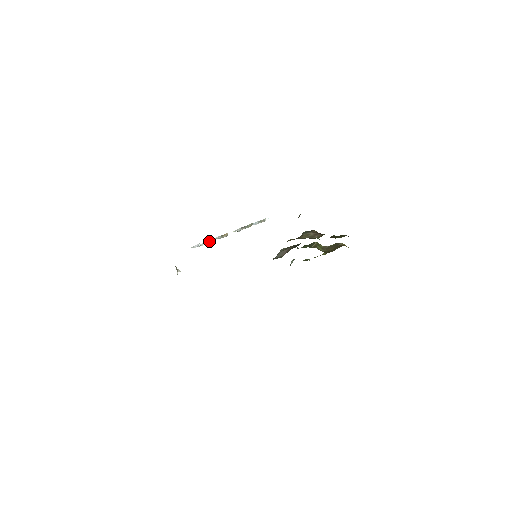
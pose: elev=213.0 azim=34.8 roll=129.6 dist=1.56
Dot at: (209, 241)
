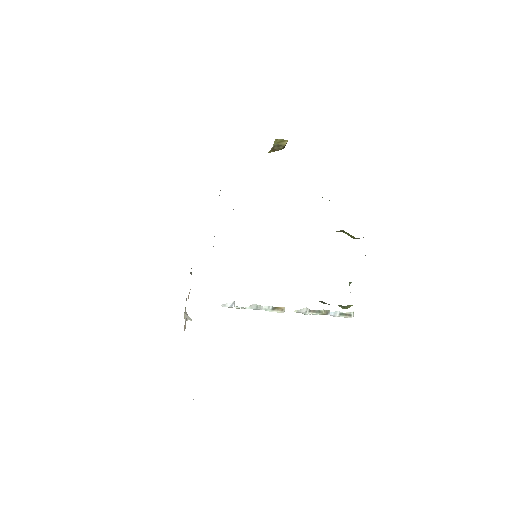
Dot at: (252, 307)
